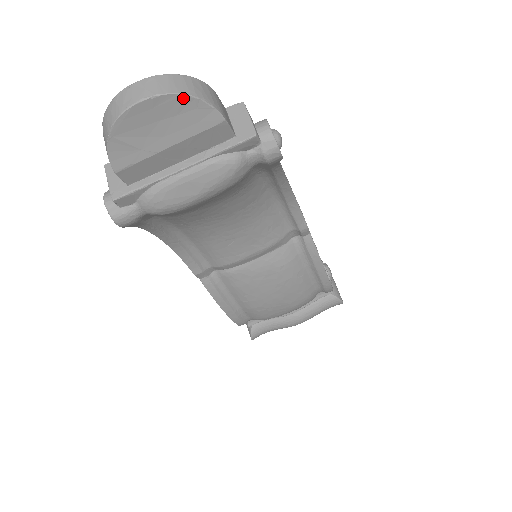
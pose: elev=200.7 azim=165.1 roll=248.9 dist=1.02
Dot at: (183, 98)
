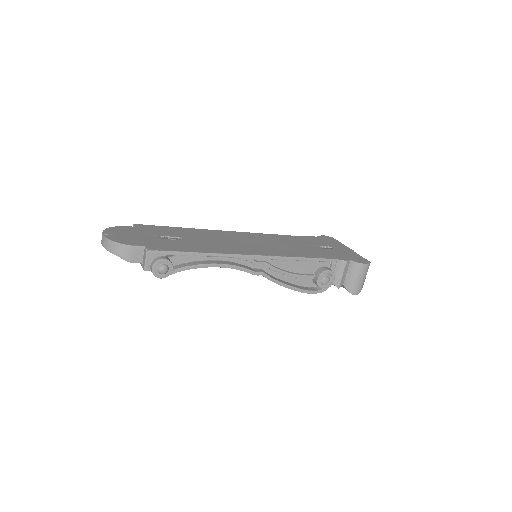
Dot at: (111, 252)
